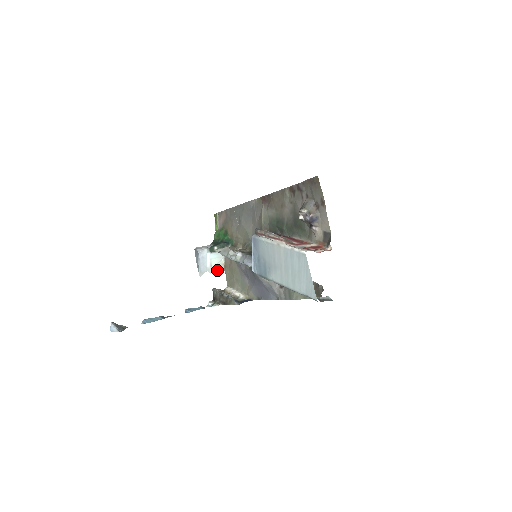
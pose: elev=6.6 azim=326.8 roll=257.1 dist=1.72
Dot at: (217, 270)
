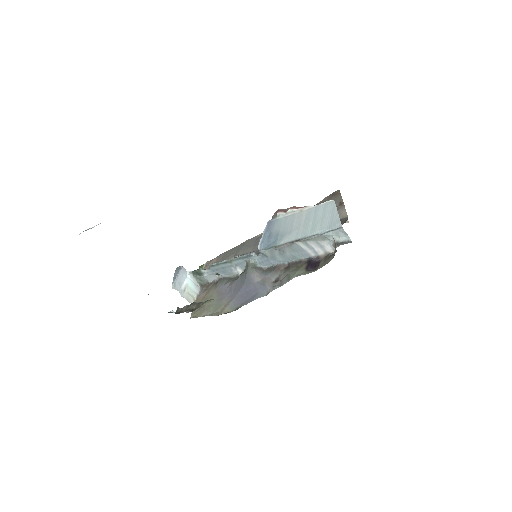
Dot at: (187, 300)
